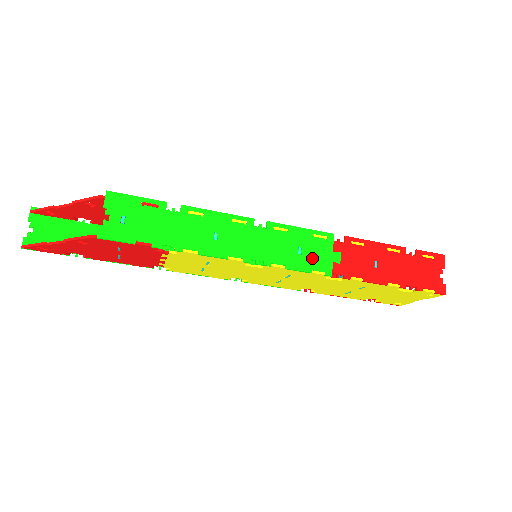
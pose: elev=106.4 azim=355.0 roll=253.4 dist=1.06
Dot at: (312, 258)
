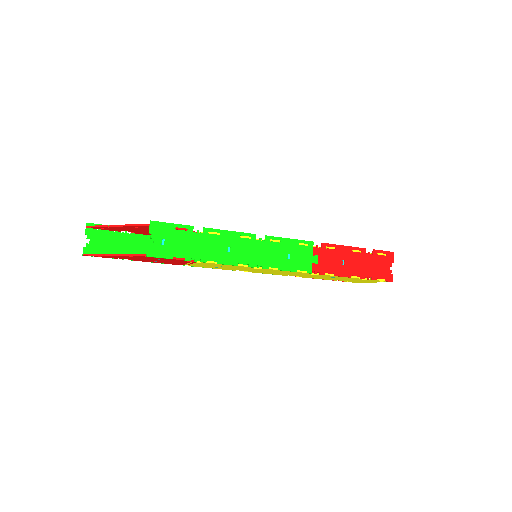
Dot at: (298, 261)
